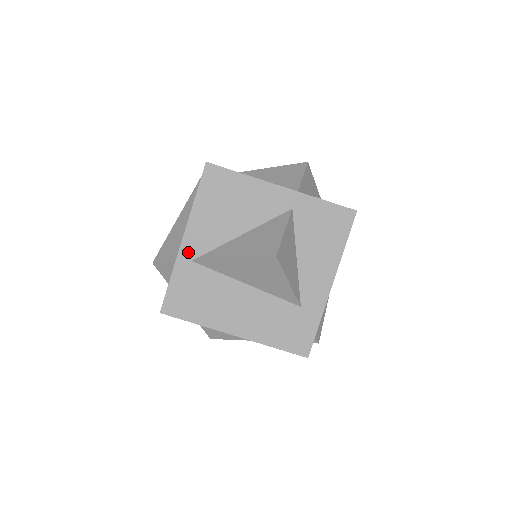
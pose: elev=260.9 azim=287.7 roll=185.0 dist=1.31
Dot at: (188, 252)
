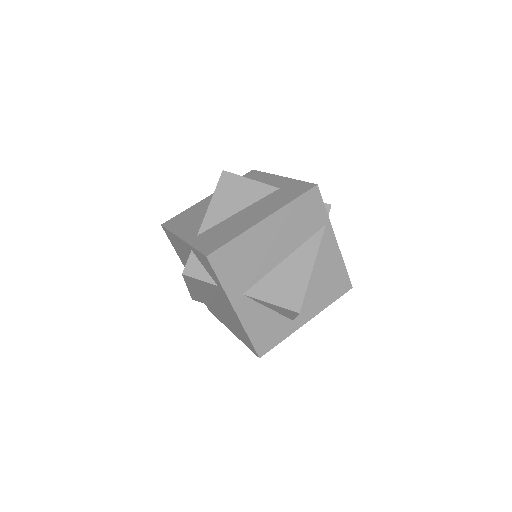
Dot at: (191, 237)
